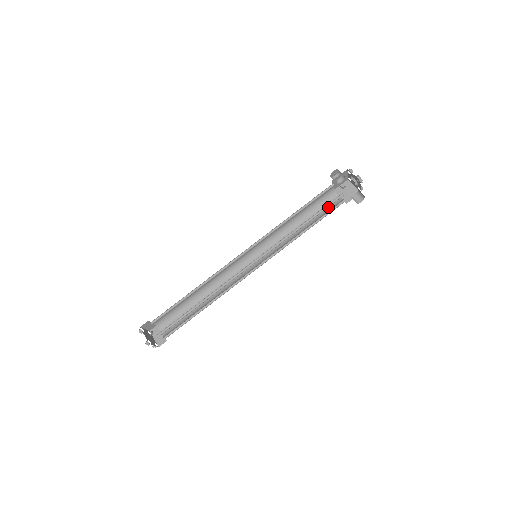
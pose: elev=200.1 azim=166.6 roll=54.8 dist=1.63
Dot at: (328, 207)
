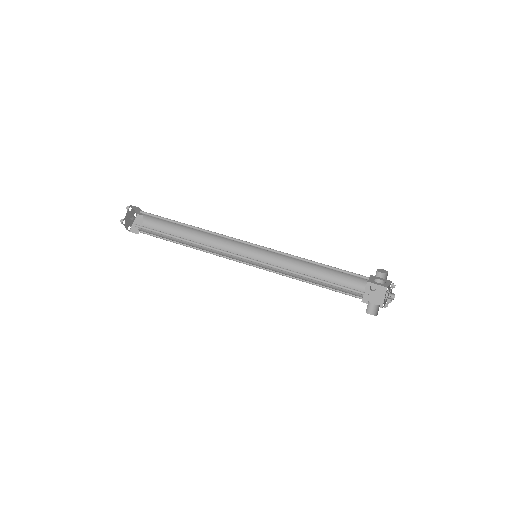
Dot at: occluded
